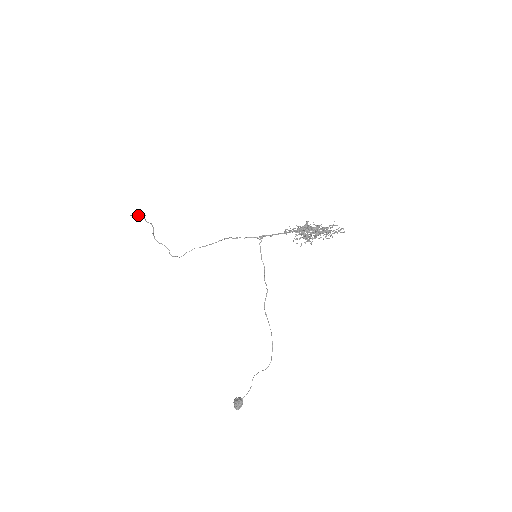
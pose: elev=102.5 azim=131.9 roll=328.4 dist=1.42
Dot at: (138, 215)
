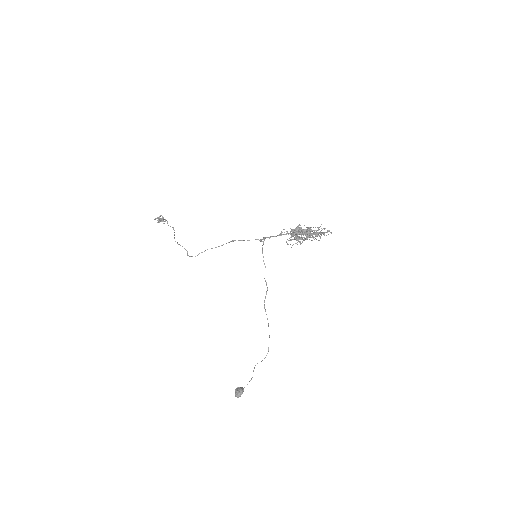
Dot at: (160, 219)
